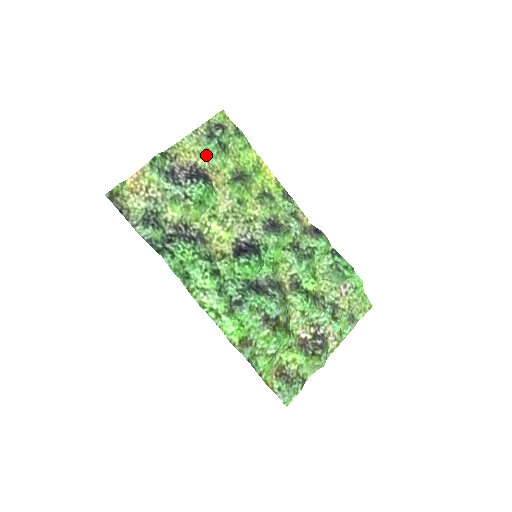
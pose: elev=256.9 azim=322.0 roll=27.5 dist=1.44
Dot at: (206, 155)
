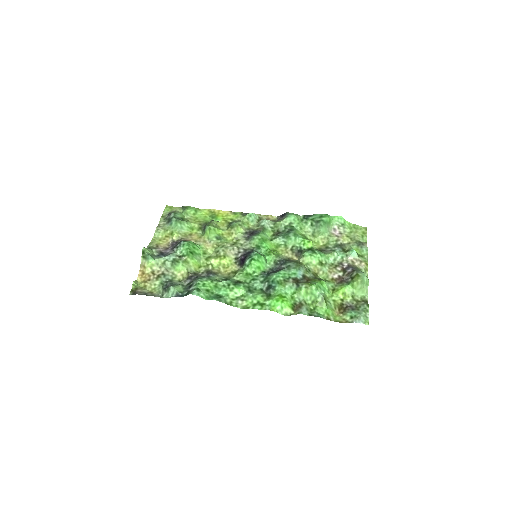
Dot at: (175, 231)
